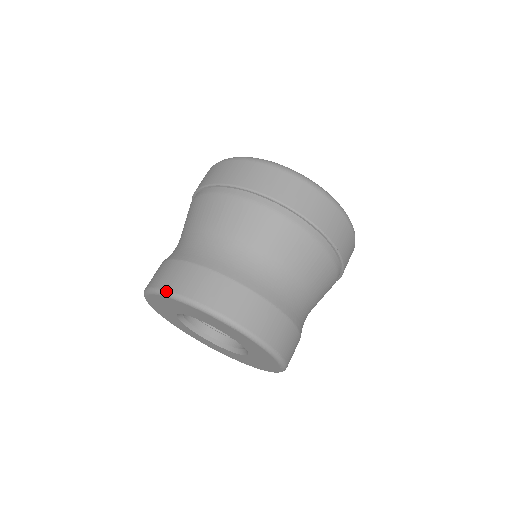
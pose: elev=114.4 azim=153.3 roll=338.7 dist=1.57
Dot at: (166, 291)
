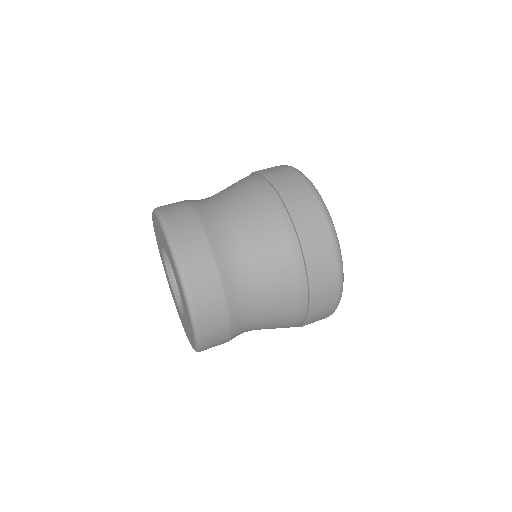
Dot at: occluded
